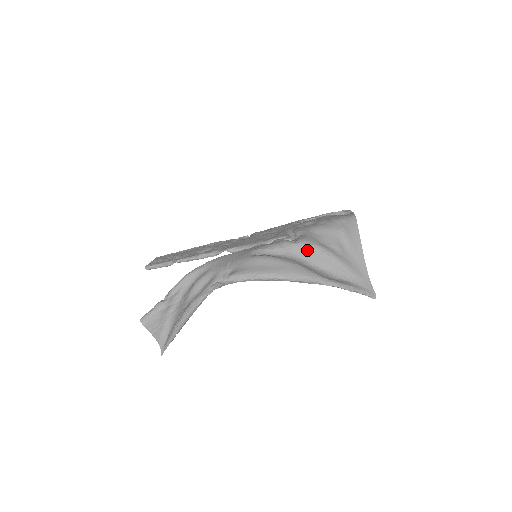
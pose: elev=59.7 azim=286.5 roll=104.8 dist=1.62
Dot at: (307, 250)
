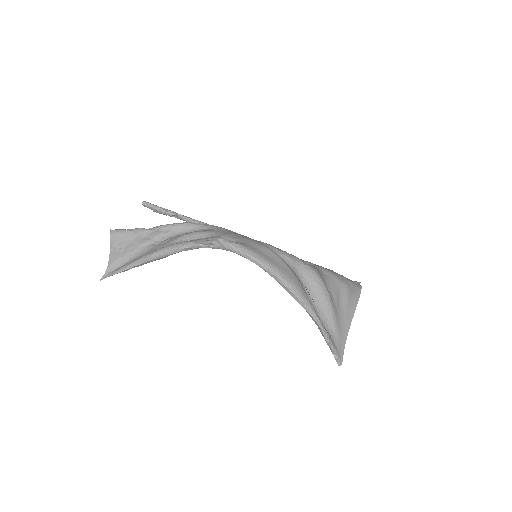
Dot at: (311, 276)
